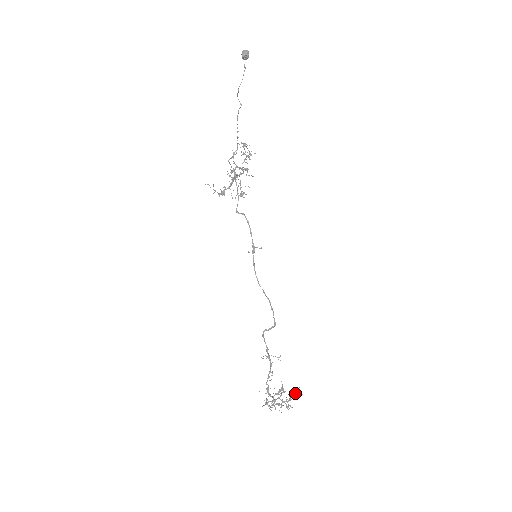
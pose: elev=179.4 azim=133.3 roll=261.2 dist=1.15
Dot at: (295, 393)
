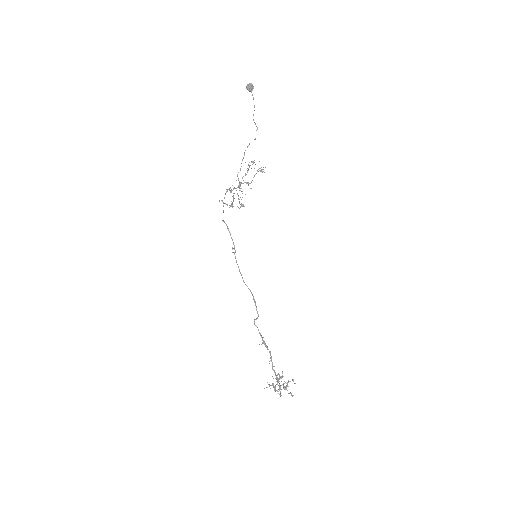
Dot at: (290, 381)
